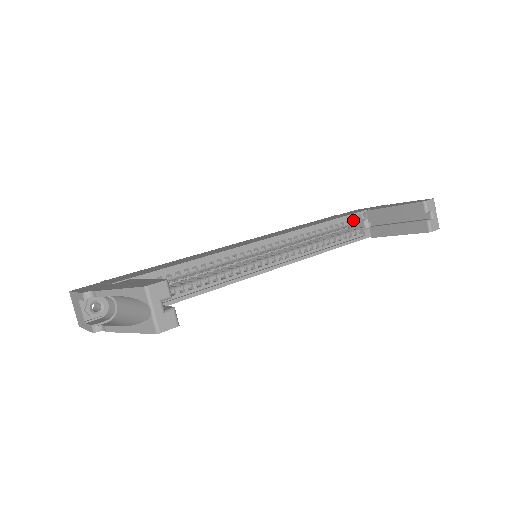
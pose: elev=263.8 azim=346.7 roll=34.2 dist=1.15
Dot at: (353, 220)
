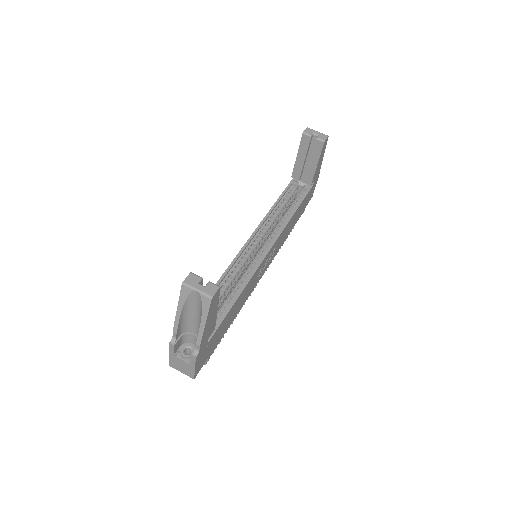
Dot at: (292, 190)
